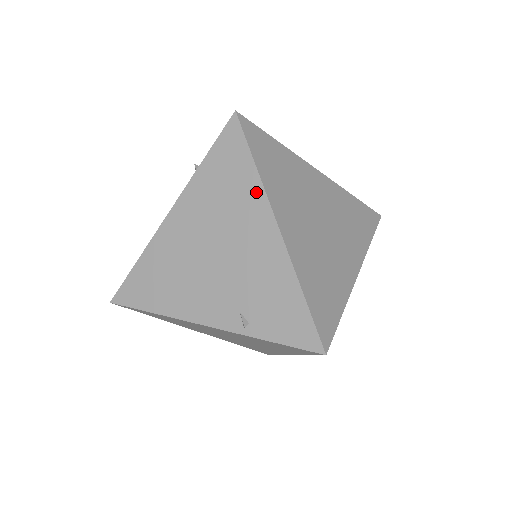
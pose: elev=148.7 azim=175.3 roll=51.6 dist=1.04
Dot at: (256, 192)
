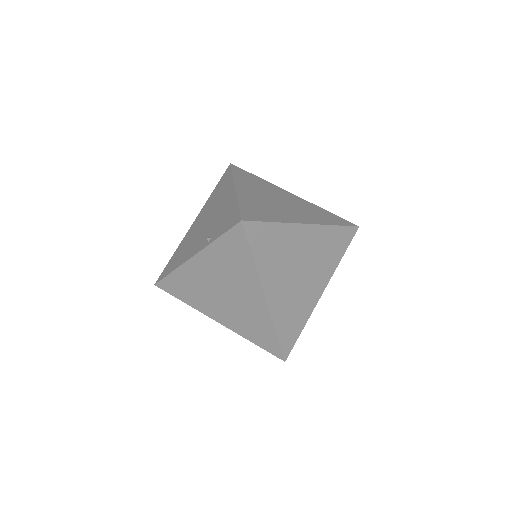
Dot at: (230, 183)
